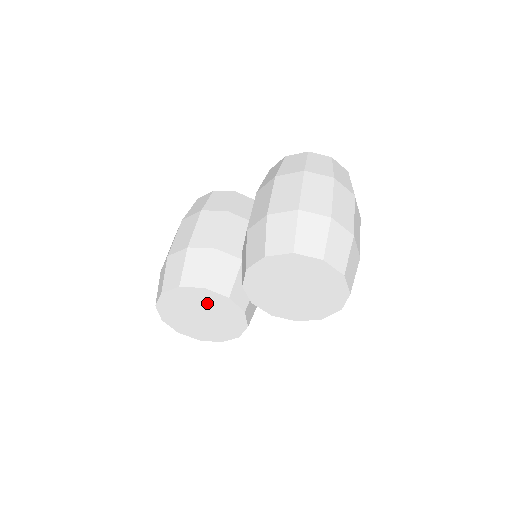
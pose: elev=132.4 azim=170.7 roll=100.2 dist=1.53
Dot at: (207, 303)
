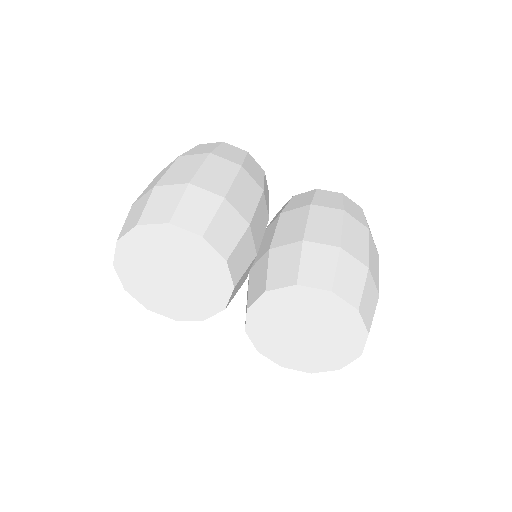
Dot at: (202, 272)
